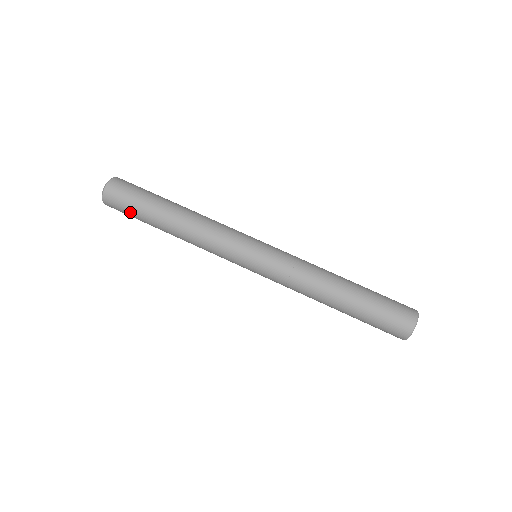
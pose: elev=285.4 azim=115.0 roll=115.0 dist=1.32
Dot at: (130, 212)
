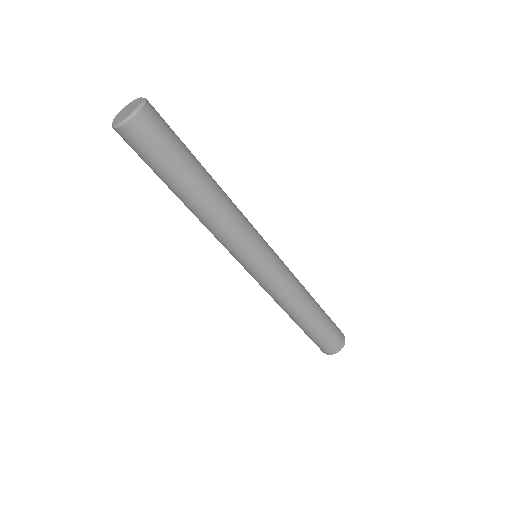
Dot at: (145, 162)
